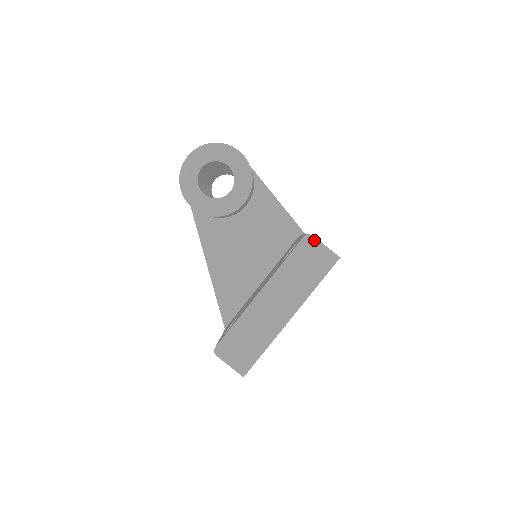
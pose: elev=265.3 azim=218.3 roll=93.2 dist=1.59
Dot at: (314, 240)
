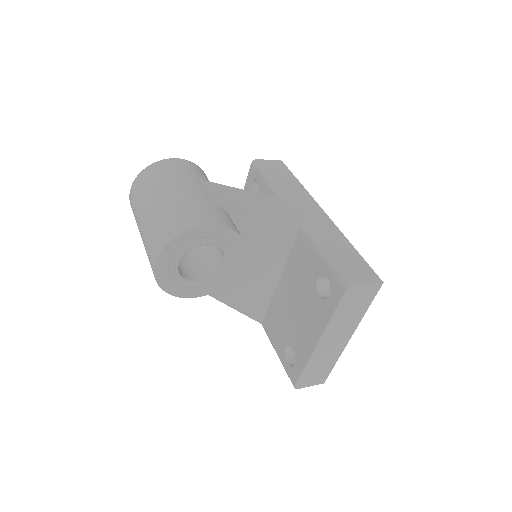
Dot at: (356, 287)
